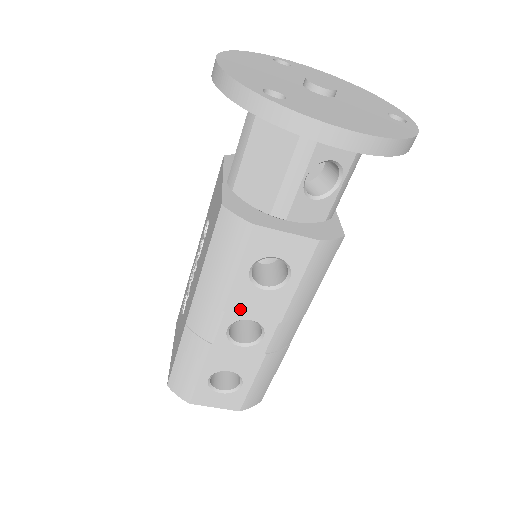
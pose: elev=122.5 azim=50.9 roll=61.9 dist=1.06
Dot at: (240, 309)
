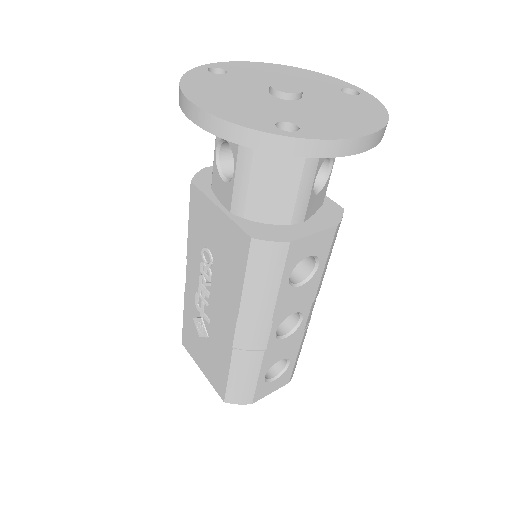
Dot at: (284, 311)
